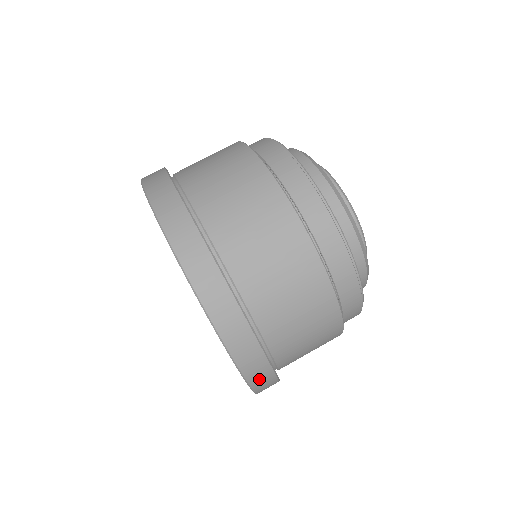
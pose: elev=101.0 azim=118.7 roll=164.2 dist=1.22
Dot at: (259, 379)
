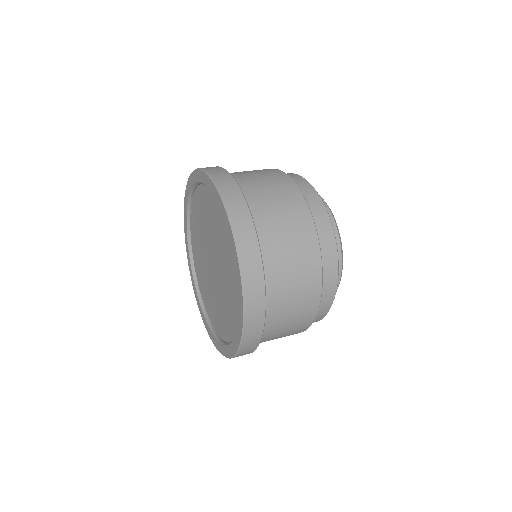
Dot at: (239, 220)
